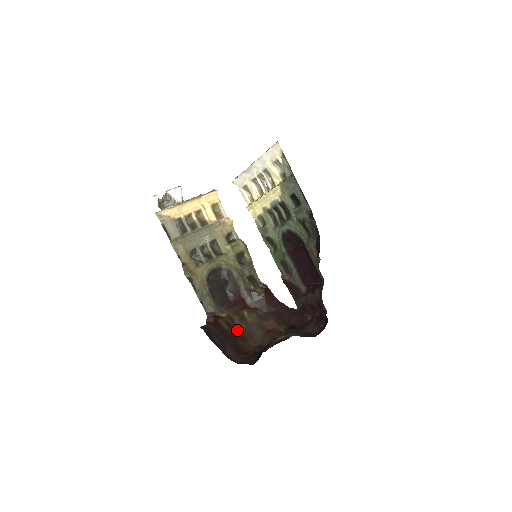
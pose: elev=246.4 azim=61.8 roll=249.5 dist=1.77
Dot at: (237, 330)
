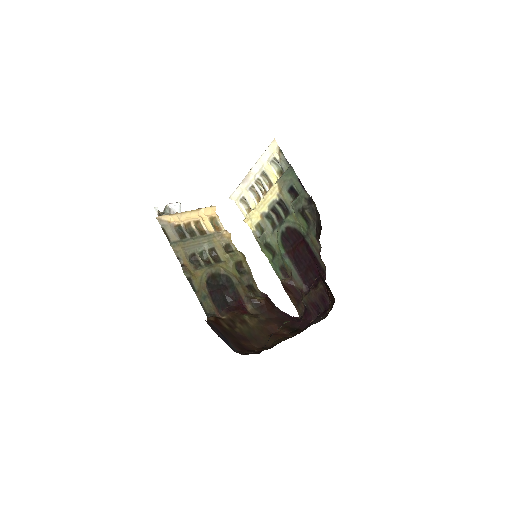
Dot at: (239, 332)
